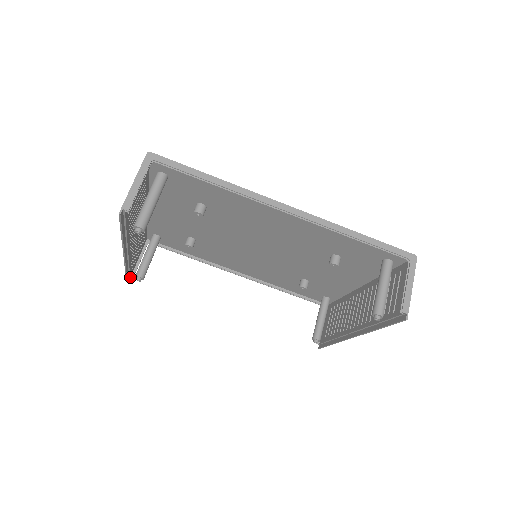
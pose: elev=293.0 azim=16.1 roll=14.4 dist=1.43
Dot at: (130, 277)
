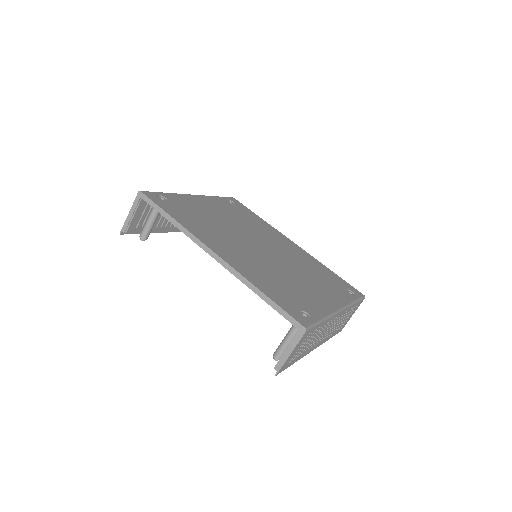
Dot at: occluded
